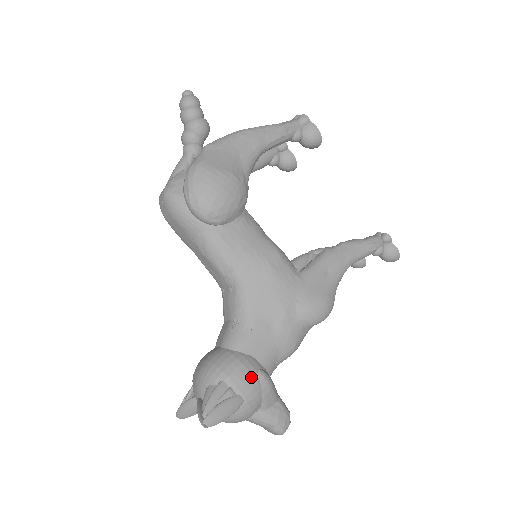
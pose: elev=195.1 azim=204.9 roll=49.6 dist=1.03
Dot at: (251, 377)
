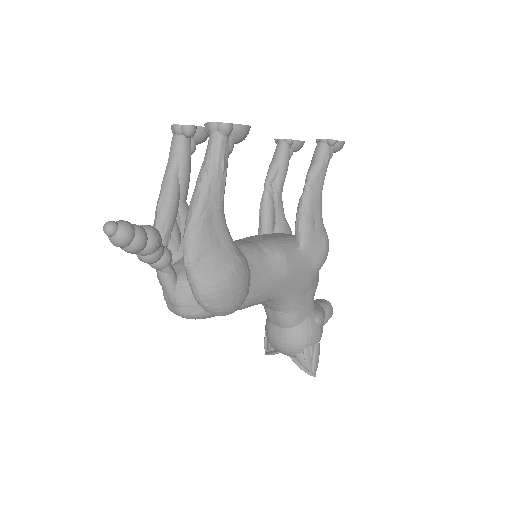
Dot at: (316, 330)
